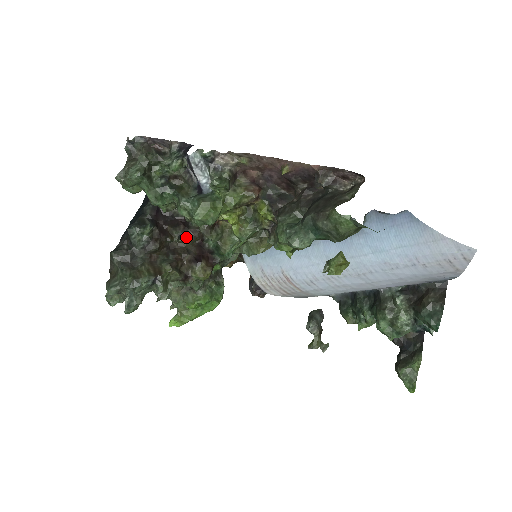
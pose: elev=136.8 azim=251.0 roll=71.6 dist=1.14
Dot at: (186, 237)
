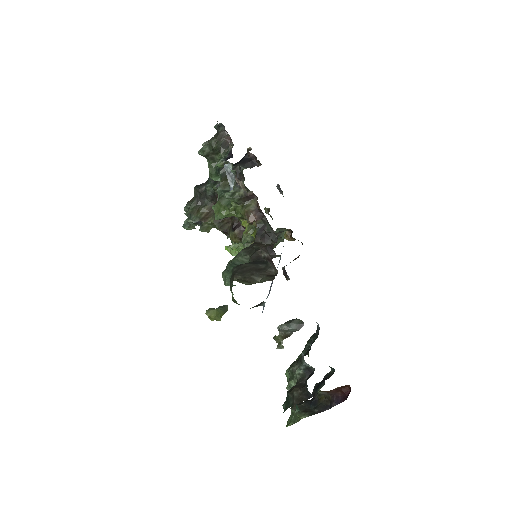
Dot at: occluded
